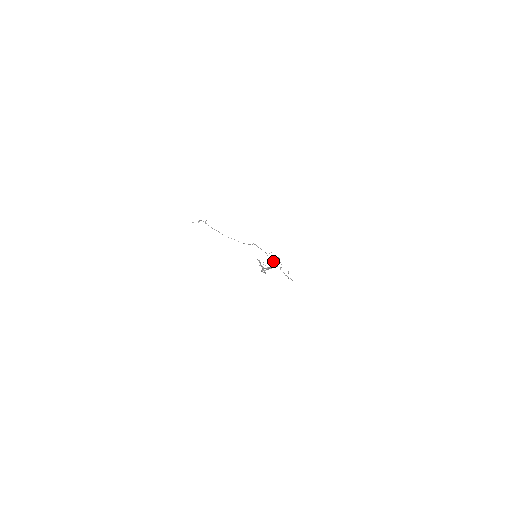
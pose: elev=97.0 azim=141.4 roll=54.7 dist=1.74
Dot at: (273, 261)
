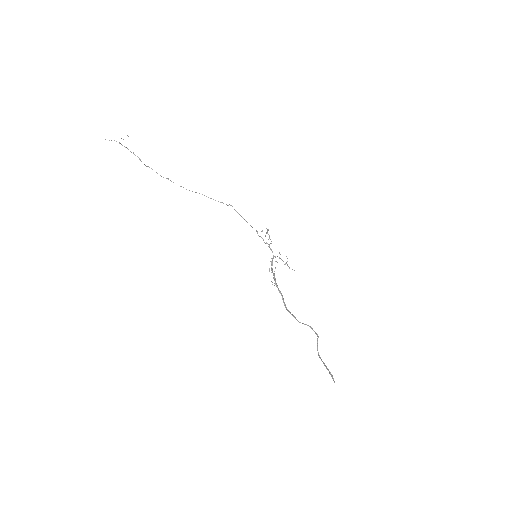
Dot at: (268, 244)
